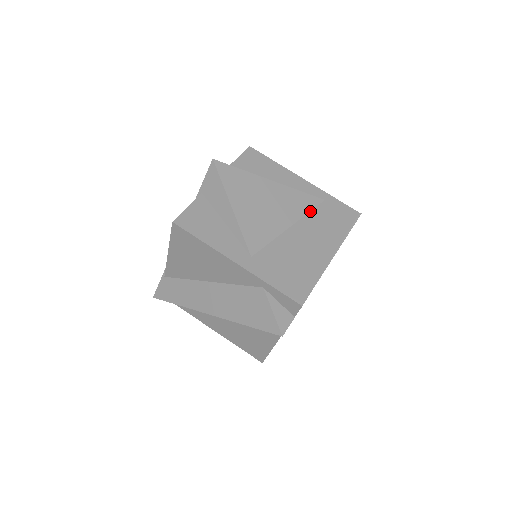
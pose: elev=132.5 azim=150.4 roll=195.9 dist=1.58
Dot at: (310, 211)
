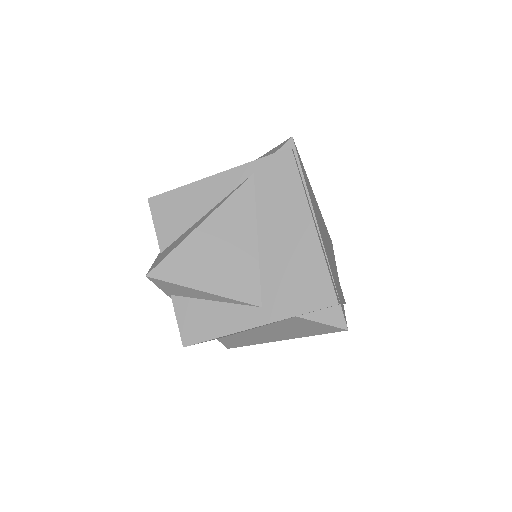
Dot at: (255, 202)
